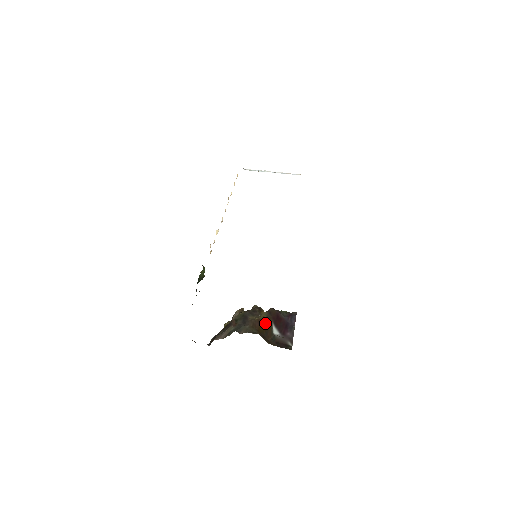
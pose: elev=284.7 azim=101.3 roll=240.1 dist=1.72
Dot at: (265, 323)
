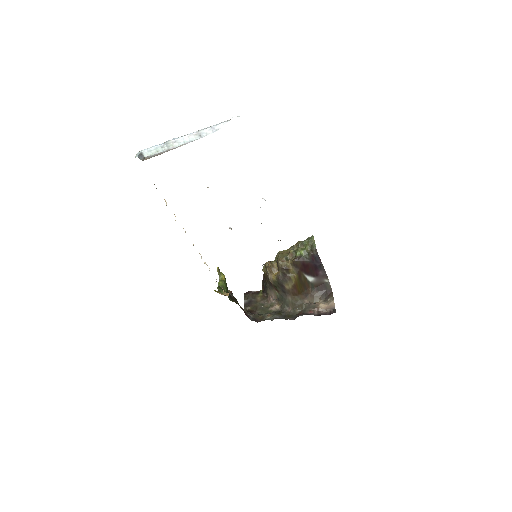
Dot at: (299, 281)
